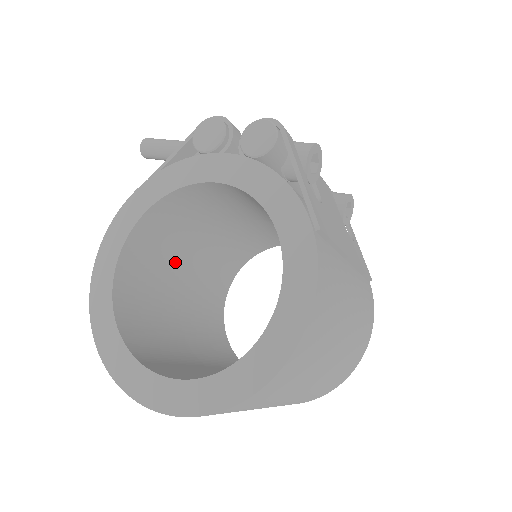
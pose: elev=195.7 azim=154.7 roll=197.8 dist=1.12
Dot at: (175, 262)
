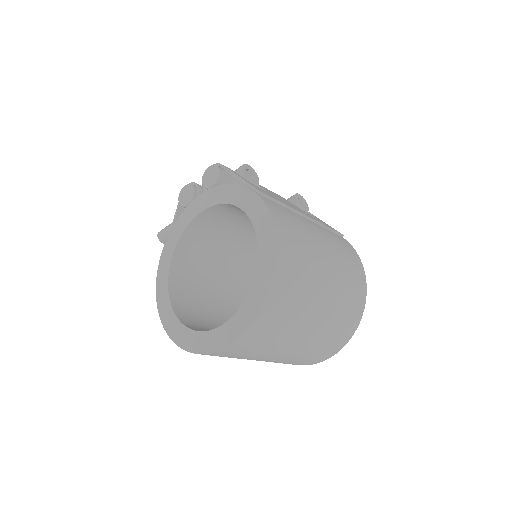
Dot at: (210, 291)
